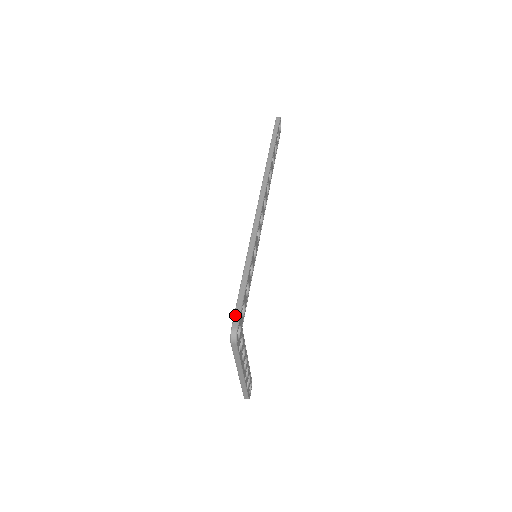
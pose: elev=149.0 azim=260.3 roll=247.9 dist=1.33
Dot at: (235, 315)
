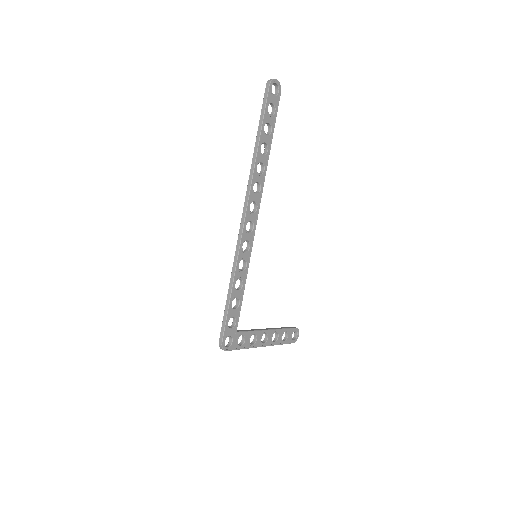
Dot at: (221, 332)
